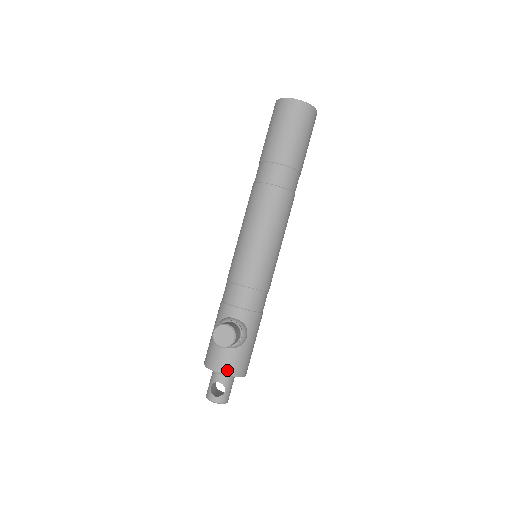
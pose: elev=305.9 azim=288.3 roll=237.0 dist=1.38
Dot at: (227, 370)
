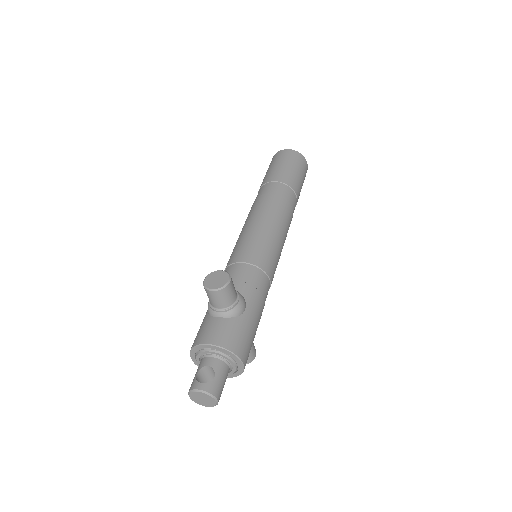
Dot at: (219, 340)
